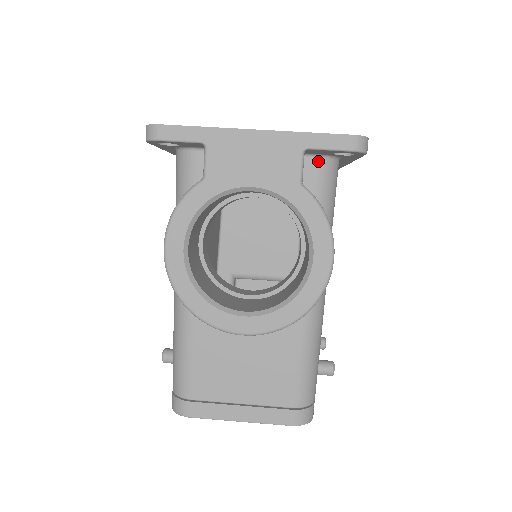
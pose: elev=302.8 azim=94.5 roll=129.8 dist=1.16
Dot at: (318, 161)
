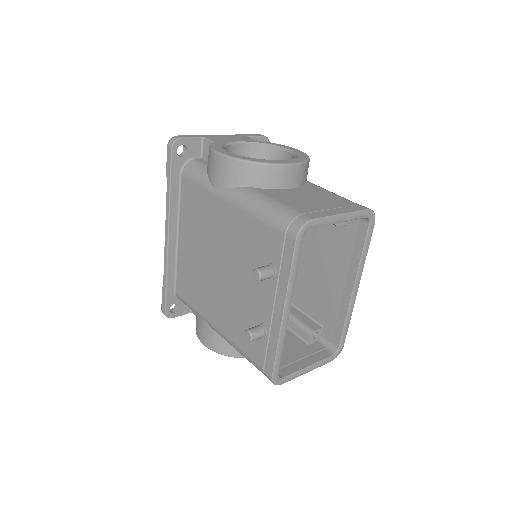
Dot at: occluded
